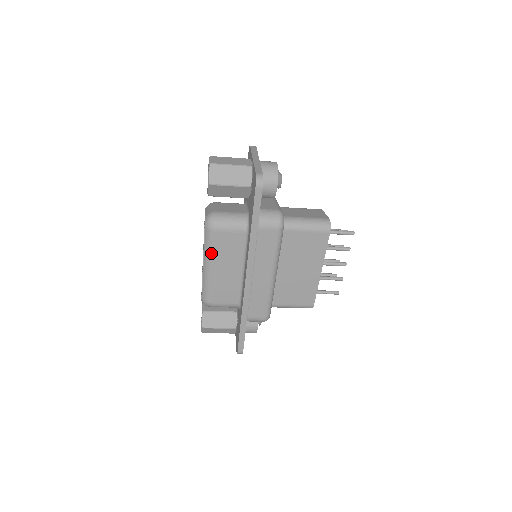
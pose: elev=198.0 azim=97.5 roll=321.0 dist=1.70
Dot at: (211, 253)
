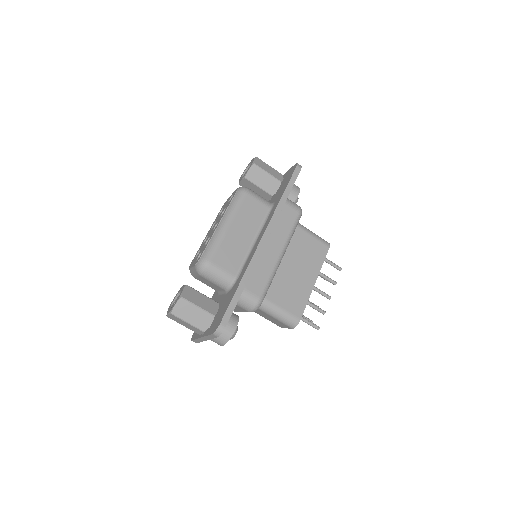
Dot at: (234, 211)
